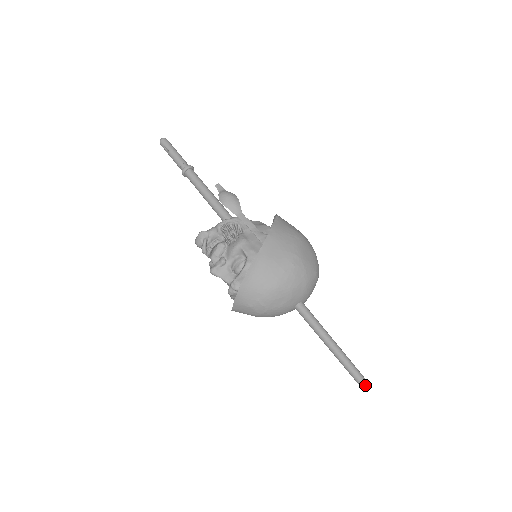
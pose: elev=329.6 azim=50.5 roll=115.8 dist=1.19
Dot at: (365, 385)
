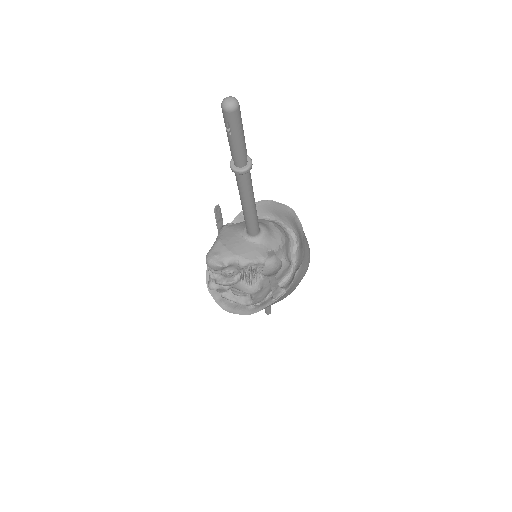
Dot at: occluded
